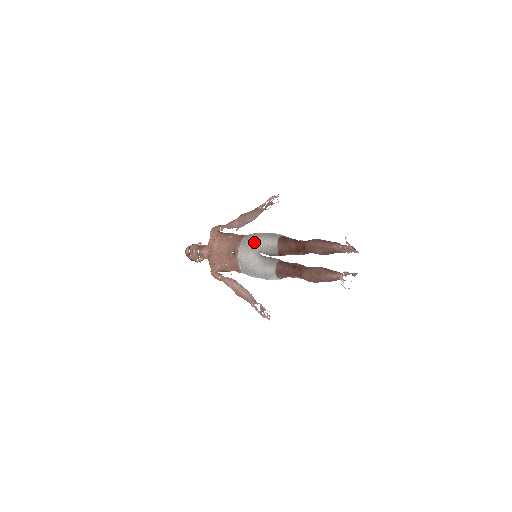
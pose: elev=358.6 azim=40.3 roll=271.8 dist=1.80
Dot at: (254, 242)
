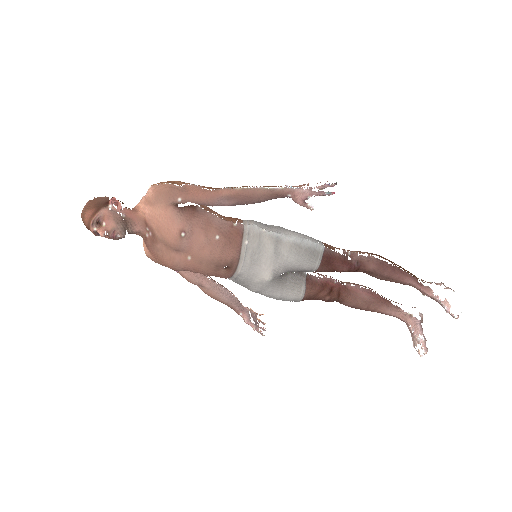
Dot at: (275, 261)
